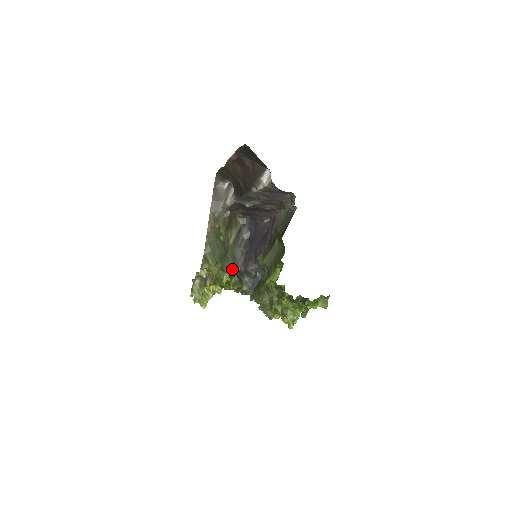
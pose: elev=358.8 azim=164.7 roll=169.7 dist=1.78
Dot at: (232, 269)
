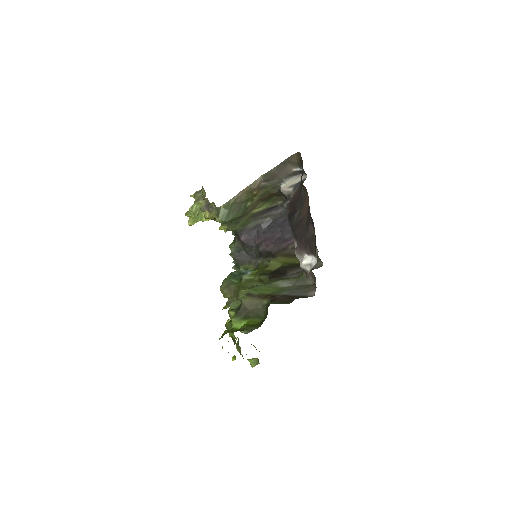
Dot at: (235, 230)
